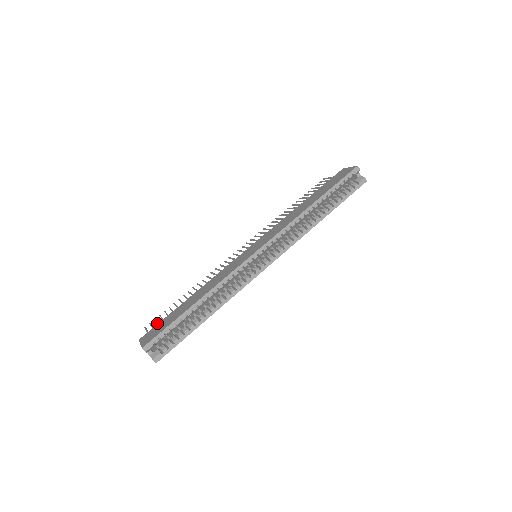
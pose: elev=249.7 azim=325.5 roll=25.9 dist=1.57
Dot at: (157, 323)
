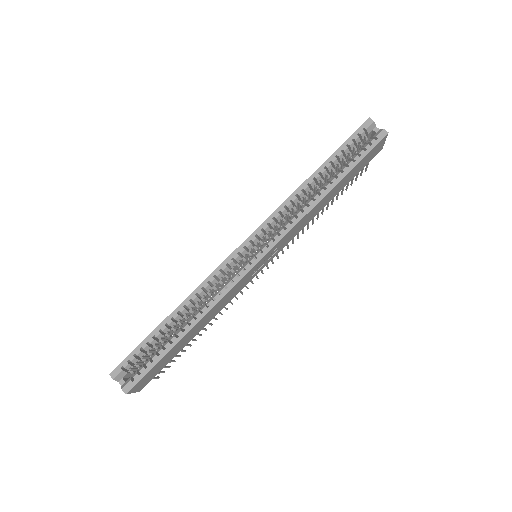
Dot at: occluded
